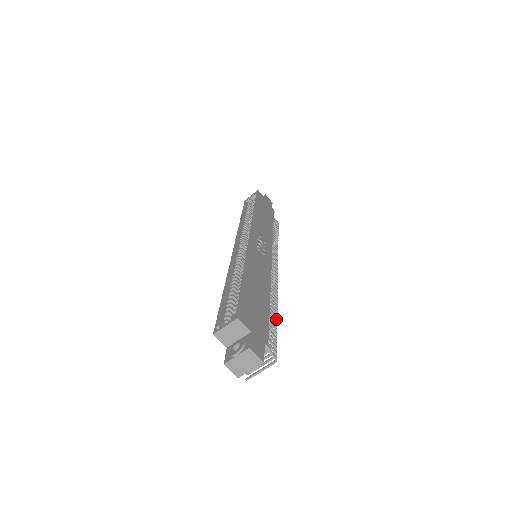
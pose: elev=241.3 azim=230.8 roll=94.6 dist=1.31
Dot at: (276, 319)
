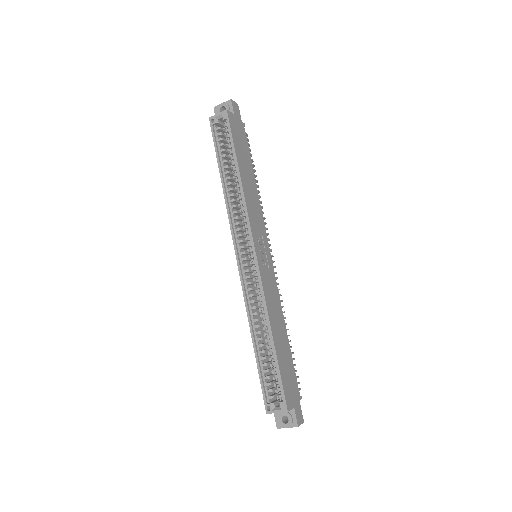
Dot at: (290, 340)
